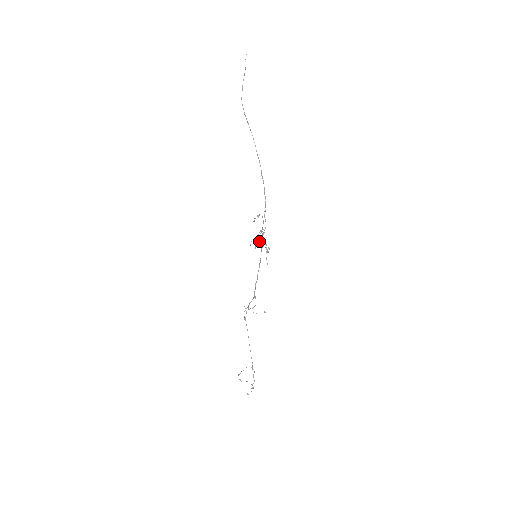
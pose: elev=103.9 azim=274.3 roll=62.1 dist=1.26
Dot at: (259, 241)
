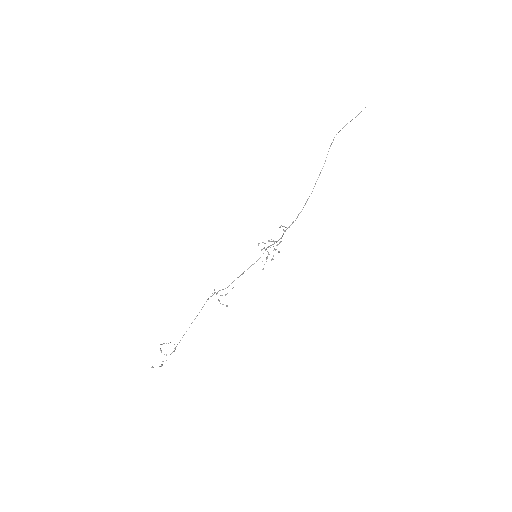
Dot at: occluded
